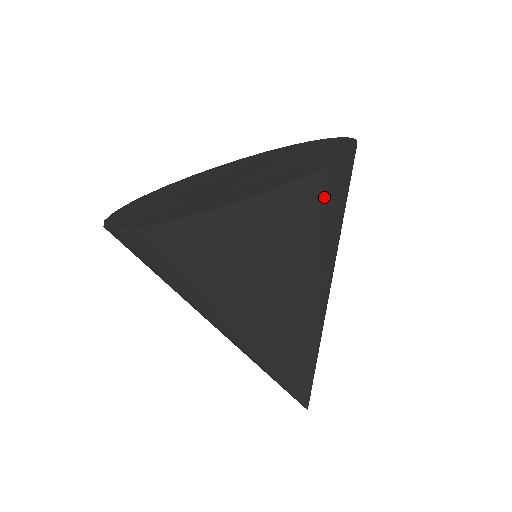
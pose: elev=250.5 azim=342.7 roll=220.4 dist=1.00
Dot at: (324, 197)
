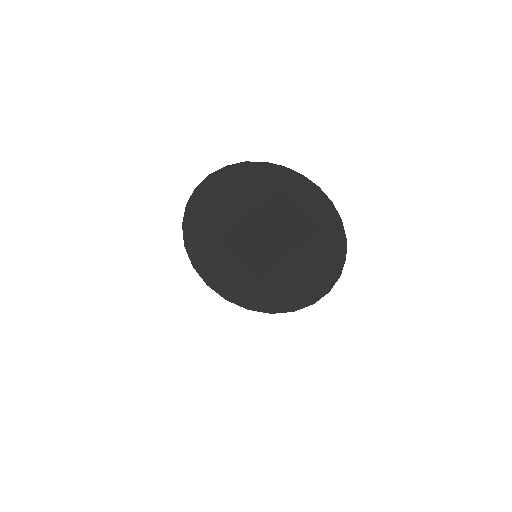
Dot at: occluded
